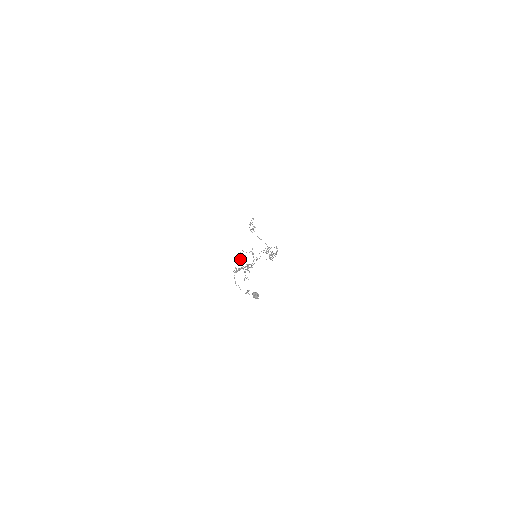
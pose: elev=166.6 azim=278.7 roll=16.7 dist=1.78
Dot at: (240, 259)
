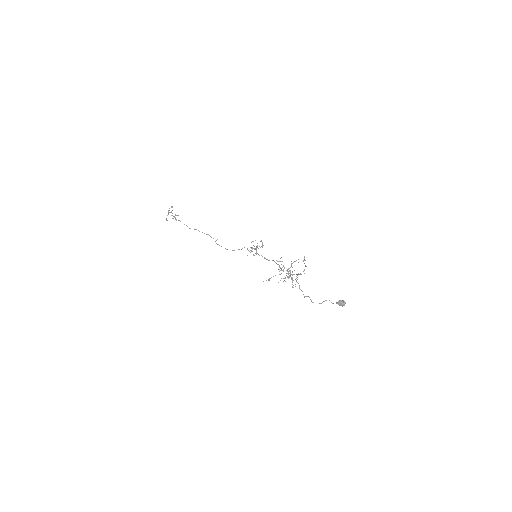
Dot at: (289, 268)
